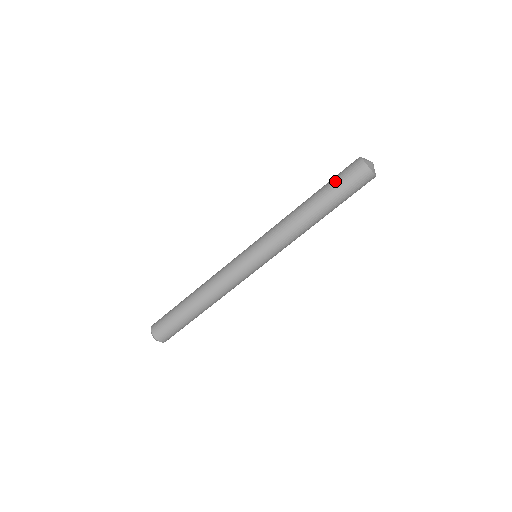
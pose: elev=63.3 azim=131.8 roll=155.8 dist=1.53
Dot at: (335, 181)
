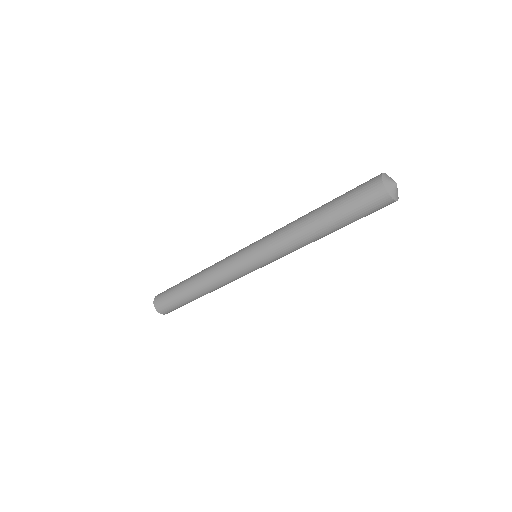
Dot at: (348, 204)
